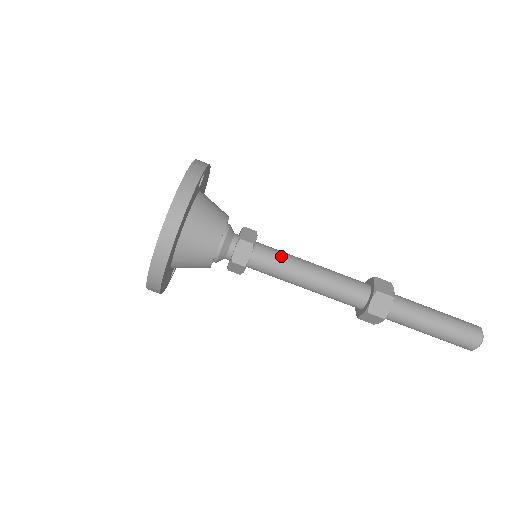
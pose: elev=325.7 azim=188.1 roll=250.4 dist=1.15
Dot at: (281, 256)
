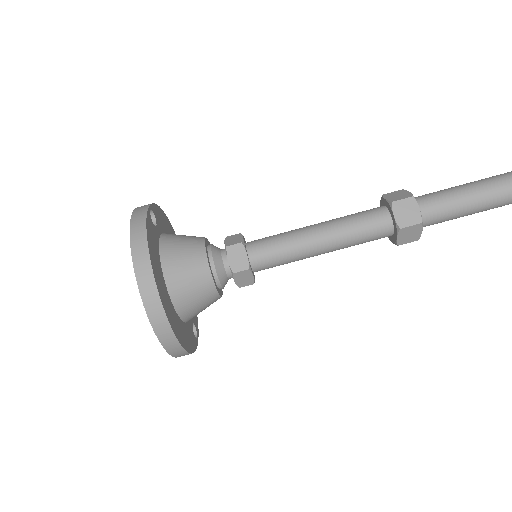
Dot at: (277, 237)
